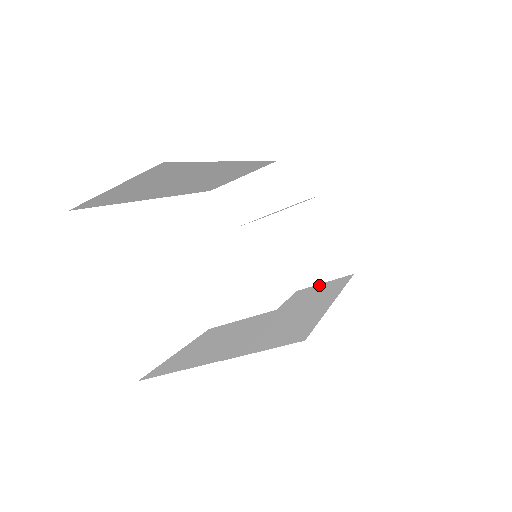
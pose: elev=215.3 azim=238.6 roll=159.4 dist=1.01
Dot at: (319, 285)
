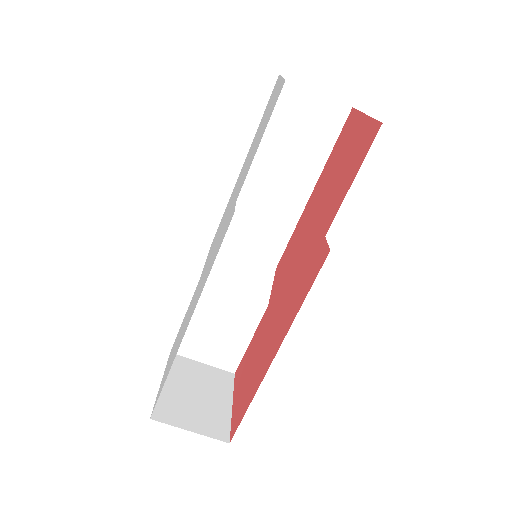
Dot at: occluded
